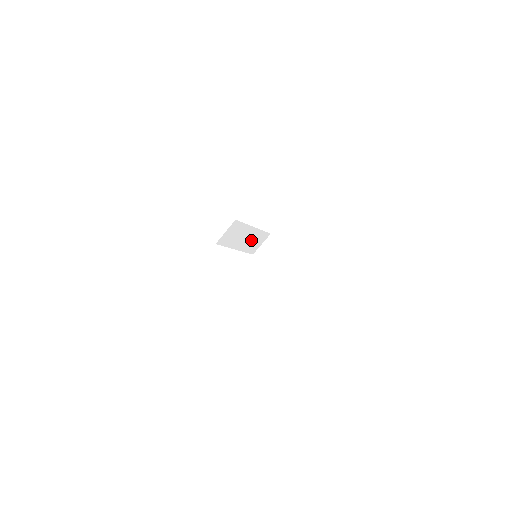
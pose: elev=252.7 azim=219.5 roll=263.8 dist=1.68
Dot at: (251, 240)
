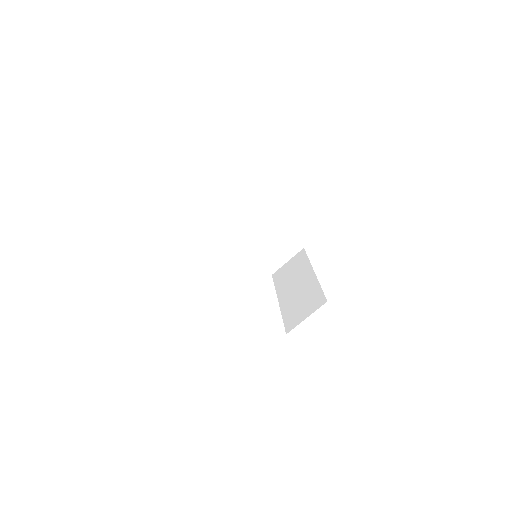
Dot at: occluded
